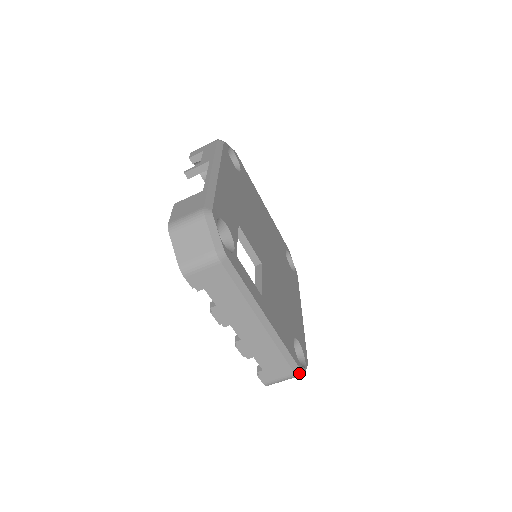
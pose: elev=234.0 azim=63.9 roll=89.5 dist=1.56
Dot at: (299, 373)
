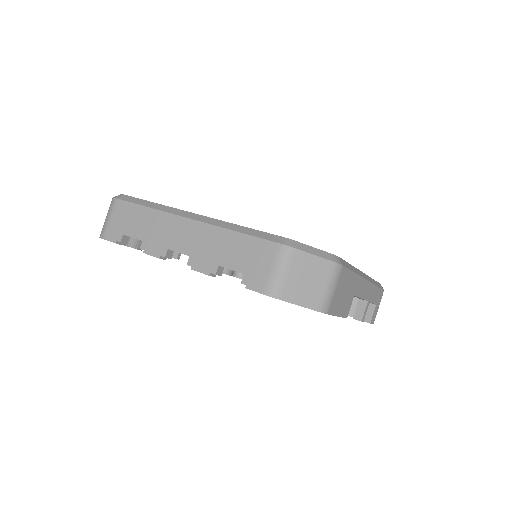
Dot at: (292, 244)
